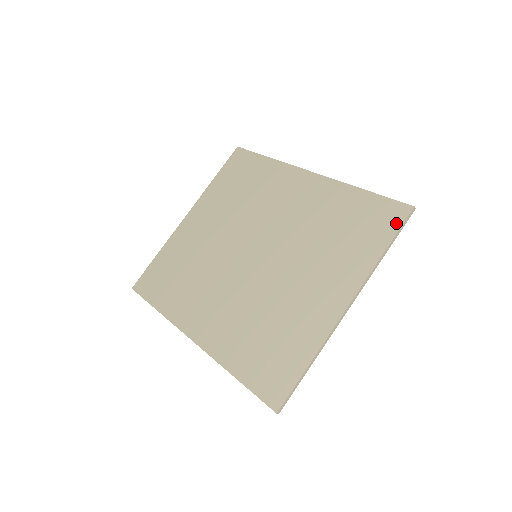
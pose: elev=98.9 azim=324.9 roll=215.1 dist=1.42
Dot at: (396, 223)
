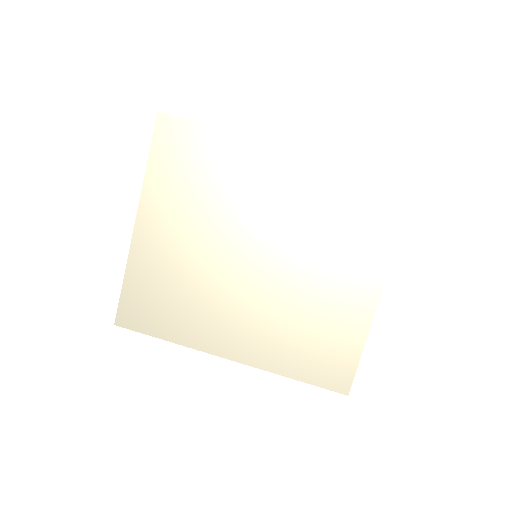
Dot at: (405, 200)
